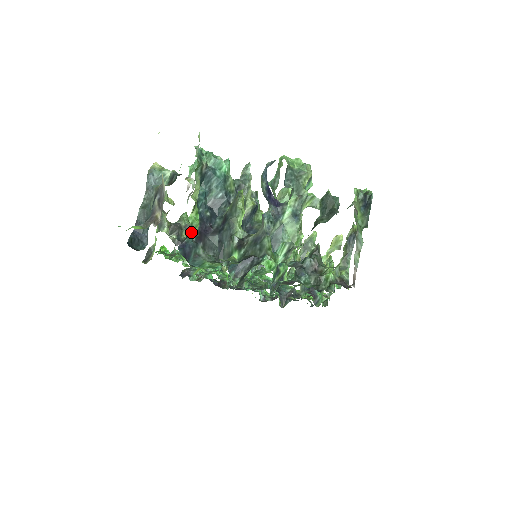
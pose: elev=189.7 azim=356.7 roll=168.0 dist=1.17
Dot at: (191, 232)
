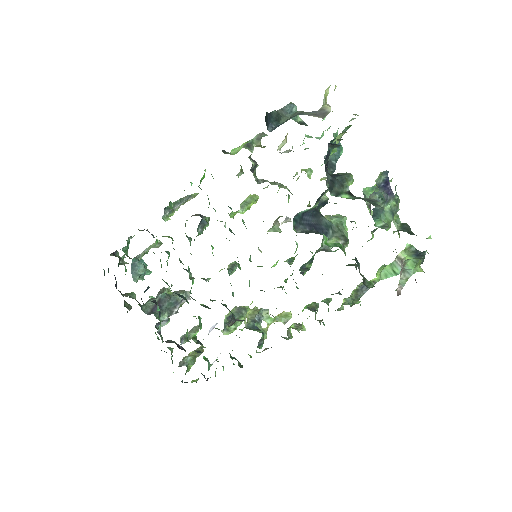
Dot at: (330, 150)
